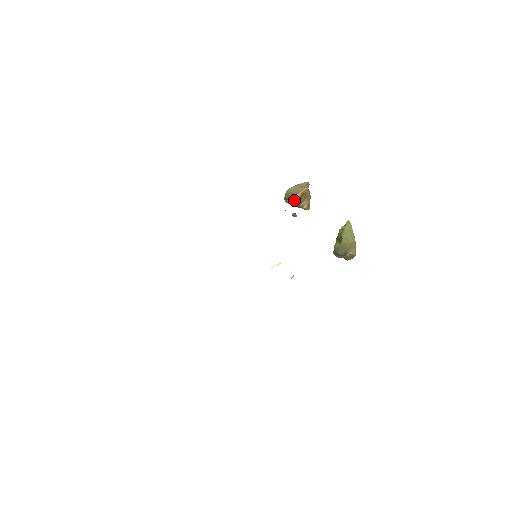
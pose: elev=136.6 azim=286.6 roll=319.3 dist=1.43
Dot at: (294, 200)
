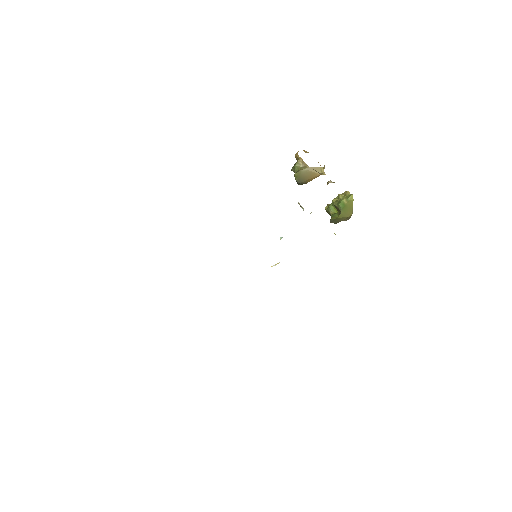
Dot at: (304, 183)
